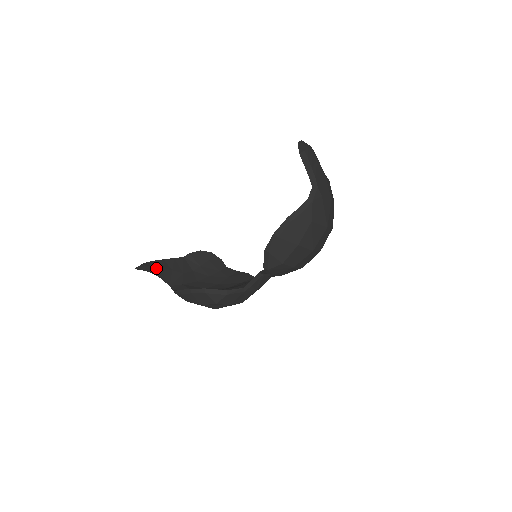
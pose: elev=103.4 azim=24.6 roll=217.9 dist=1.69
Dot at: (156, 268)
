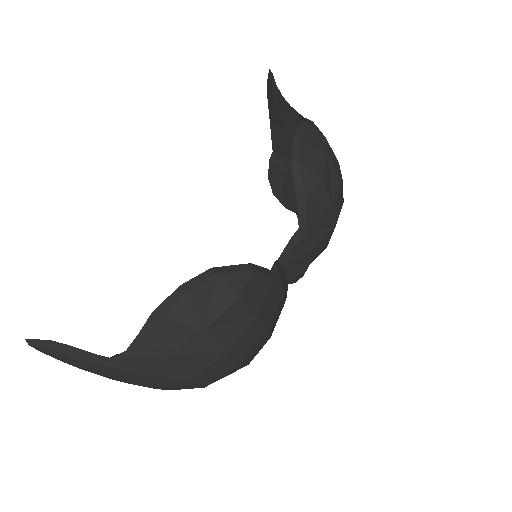
Dot at: occluded
